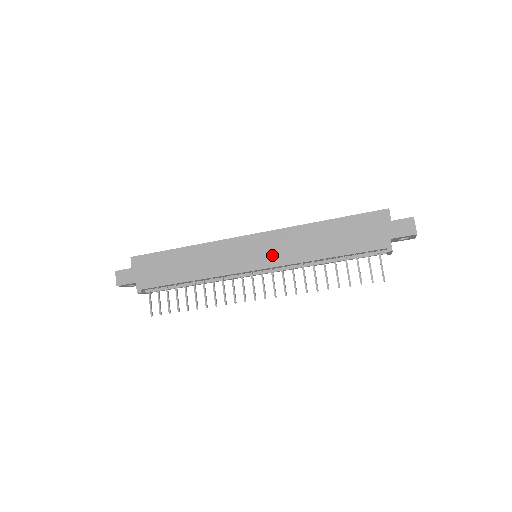
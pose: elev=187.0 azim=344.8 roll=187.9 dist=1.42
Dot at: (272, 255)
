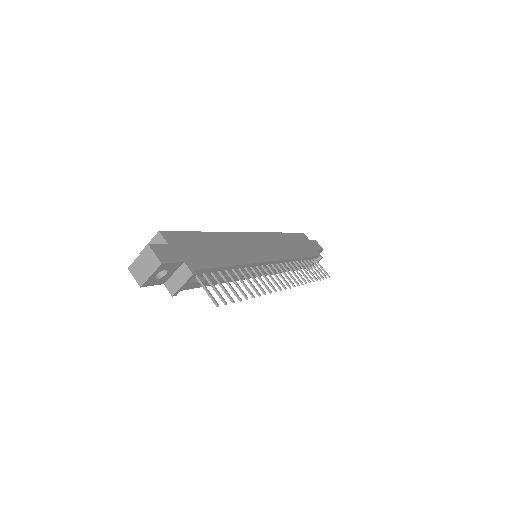
Dot at: (275, 250)
